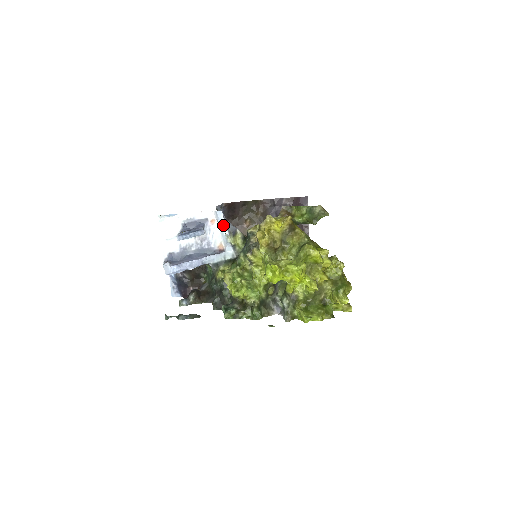
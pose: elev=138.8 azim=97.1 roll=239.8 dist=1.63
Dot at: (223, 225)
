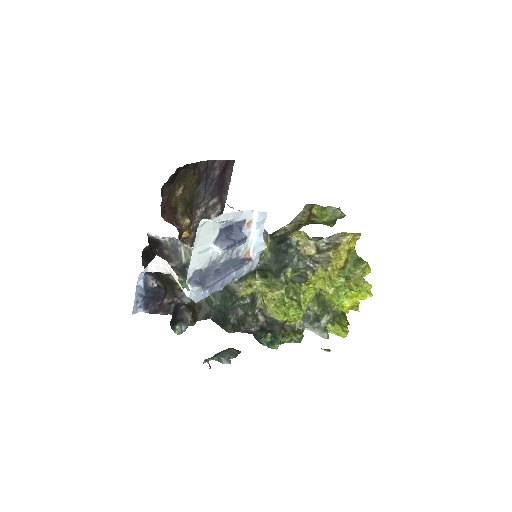
Dot at: (262, 229)
